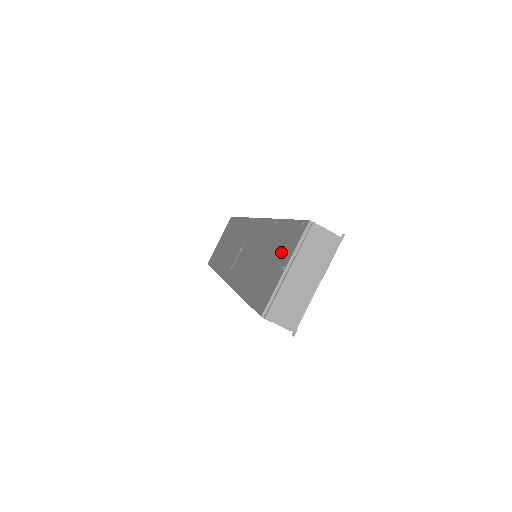
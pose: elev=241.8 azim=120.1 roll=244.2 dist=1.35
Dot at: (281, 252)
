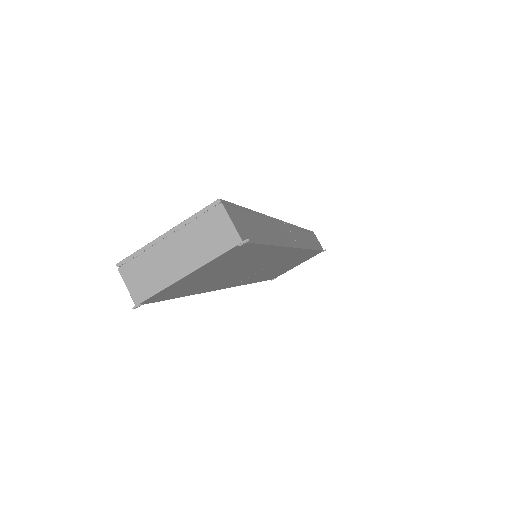
Dot at: occluded
